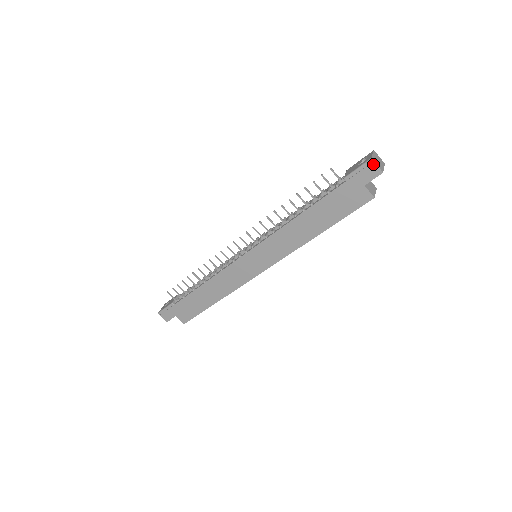
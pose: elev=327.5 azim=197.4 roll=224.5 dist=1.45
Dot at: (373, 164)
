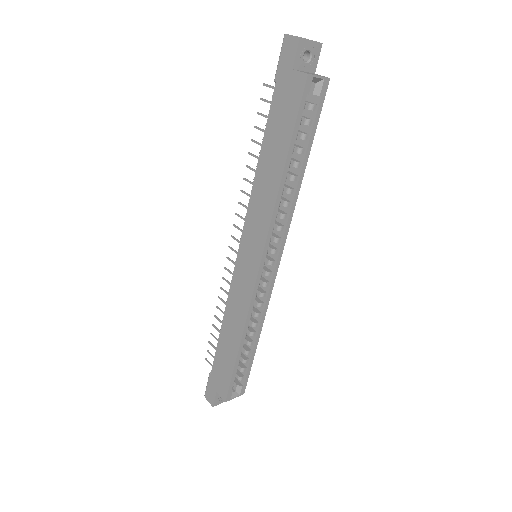
Dot at: (287, 38)
